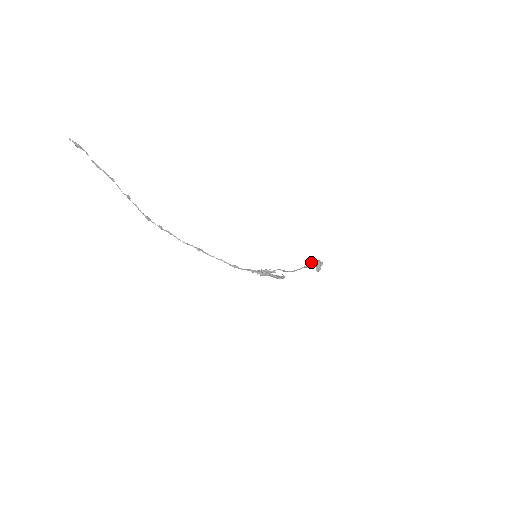
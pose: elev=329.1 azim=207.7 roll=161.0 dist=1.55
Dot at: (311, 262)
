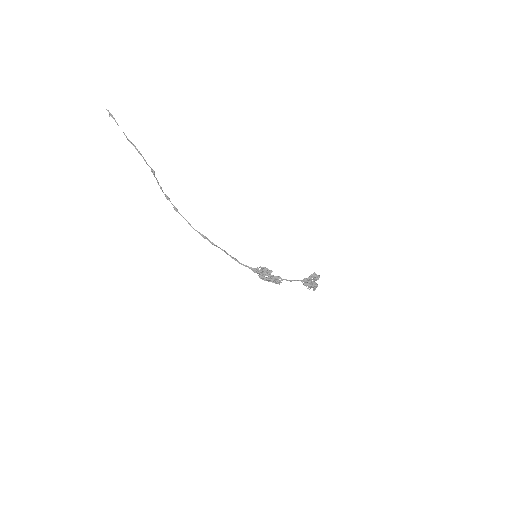
Dot at: (309, 278)
